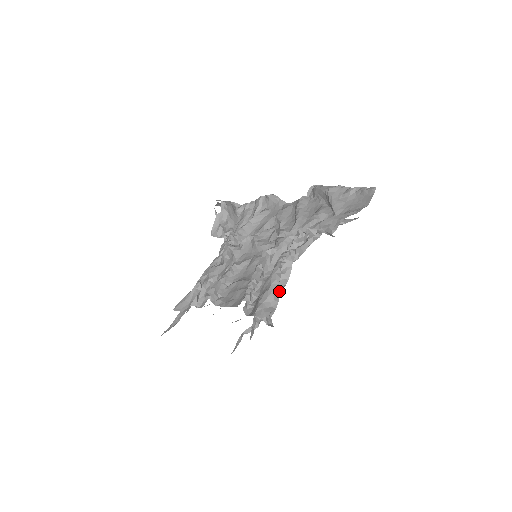
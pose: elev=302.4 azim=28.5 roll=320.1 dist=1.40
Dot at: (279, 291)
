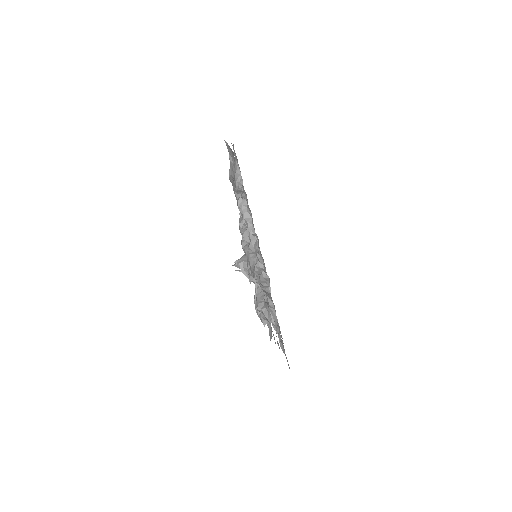
Dot at: (256, 252)
